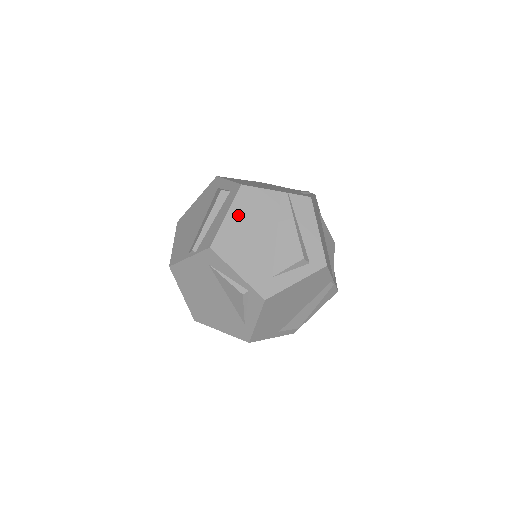
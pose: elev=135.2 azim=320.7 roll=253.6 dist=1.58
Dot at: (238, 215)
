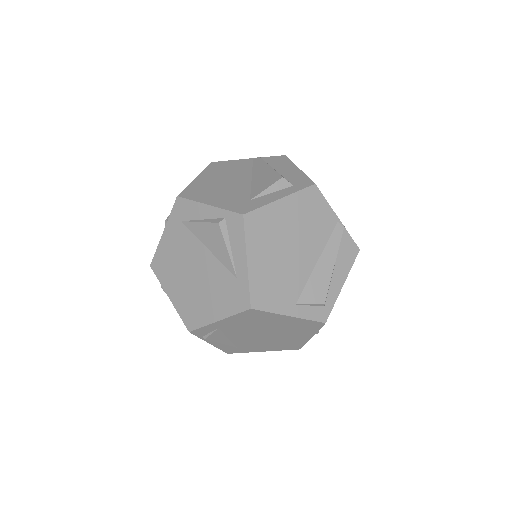
Dot at: (208, 176)
